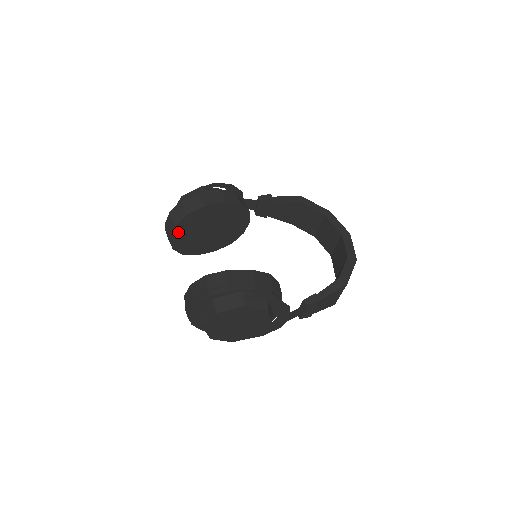
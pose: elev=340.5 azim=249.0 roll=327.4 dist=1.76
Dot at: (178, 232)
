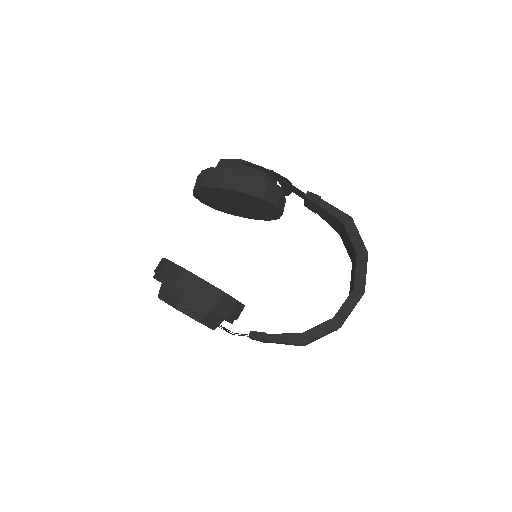
Dot at: (200, 194)
